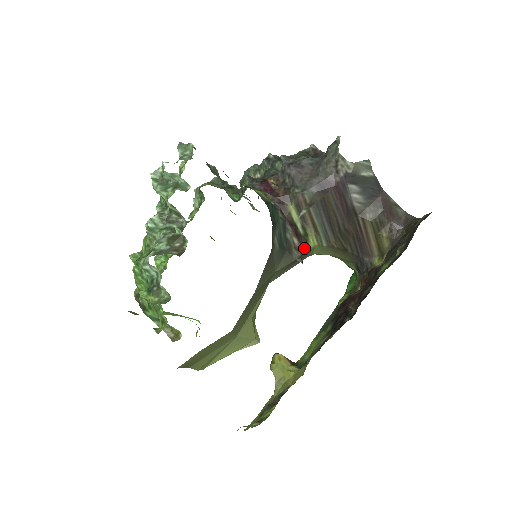
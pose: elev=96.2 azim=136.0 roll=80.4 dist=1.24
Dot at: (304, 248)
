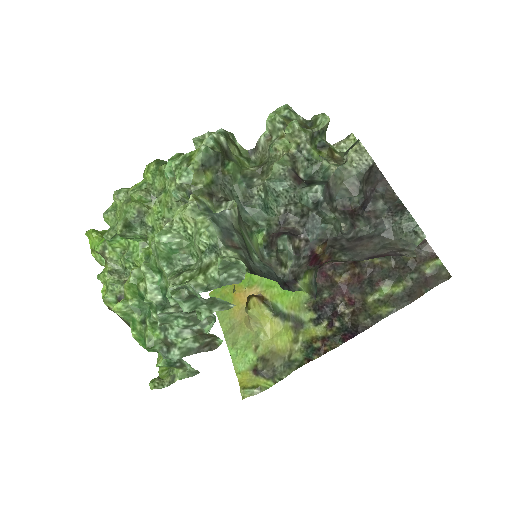
Dot at: occluded
